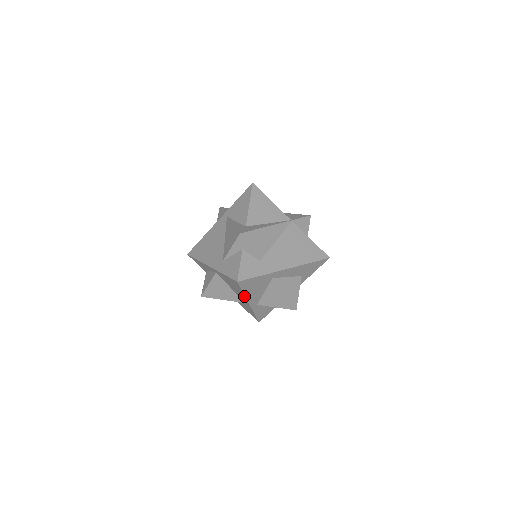
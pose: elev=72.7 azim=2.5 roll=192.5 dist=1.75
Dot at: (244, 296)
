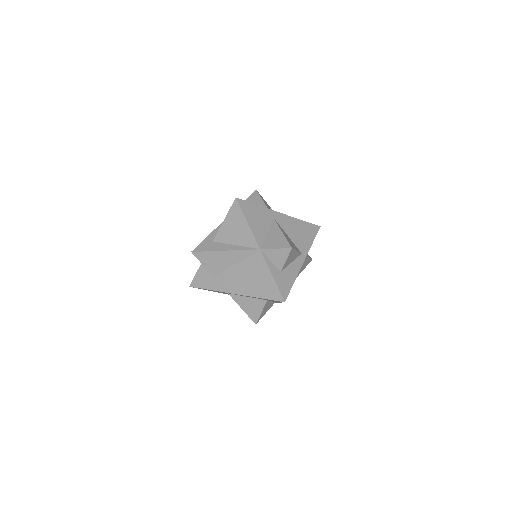
Dot at: occluded
